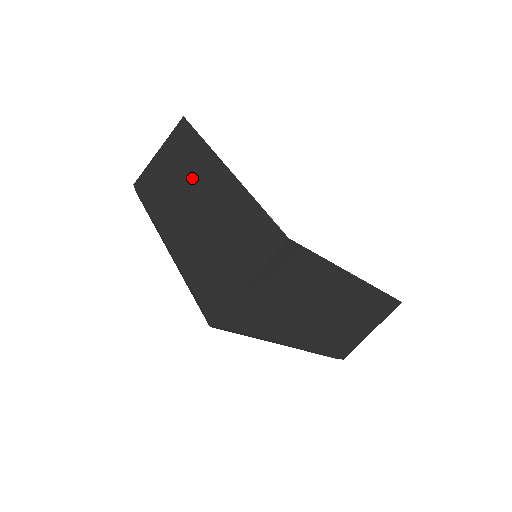
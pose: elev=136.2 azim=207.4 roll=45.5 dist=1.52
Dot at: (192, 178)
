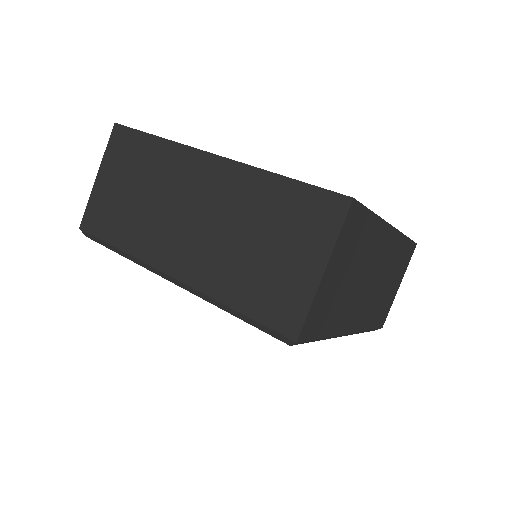
Dot at: (168, 186)
